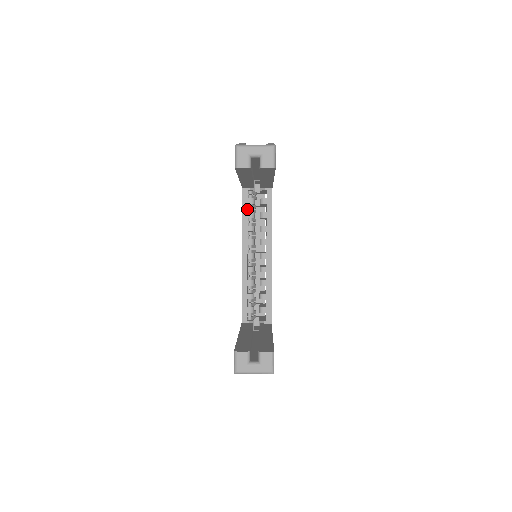
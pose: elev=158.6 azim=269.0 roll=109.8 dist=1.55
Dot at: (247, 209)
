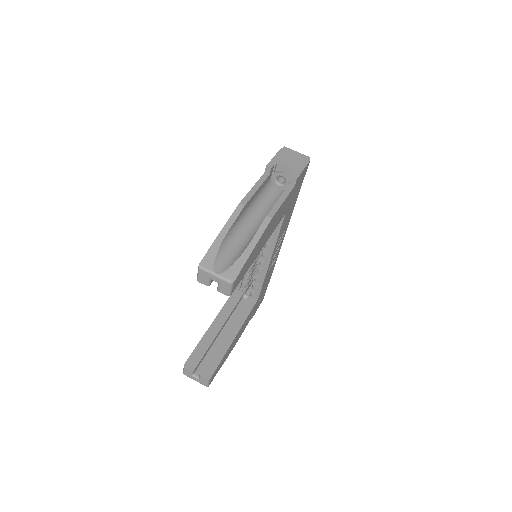
Dot at: occluded
